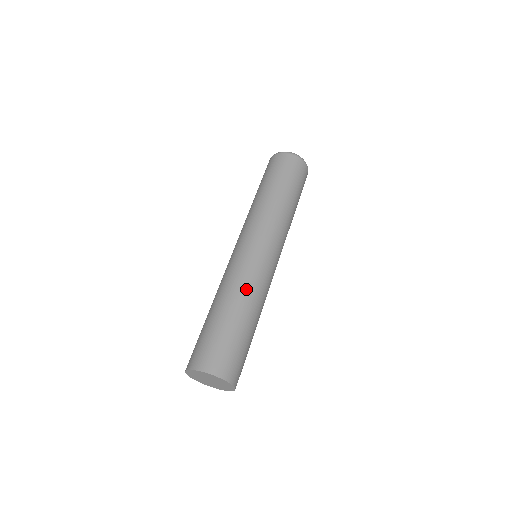
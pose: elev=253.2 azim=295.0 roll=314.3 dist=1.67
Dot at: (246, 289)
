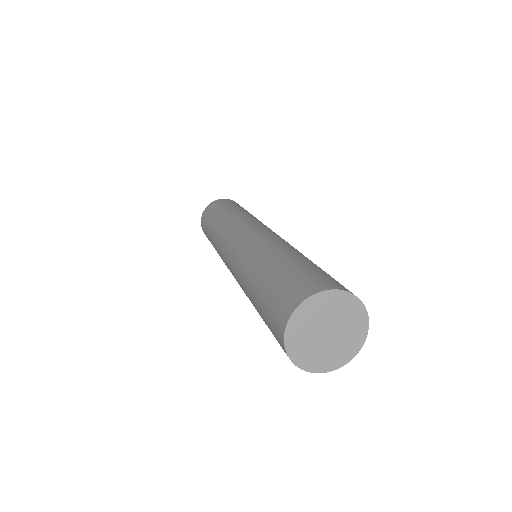
Dot at: (269, 245)
